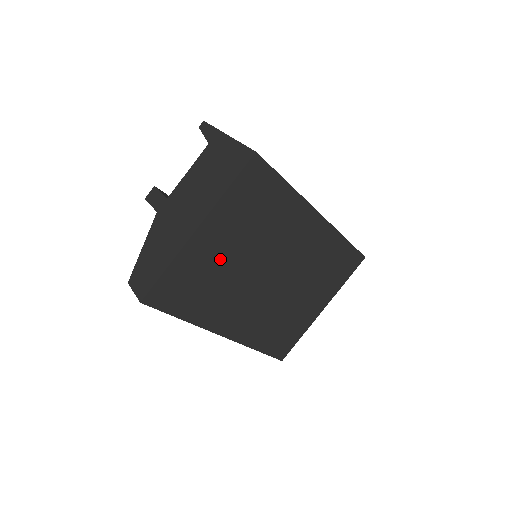
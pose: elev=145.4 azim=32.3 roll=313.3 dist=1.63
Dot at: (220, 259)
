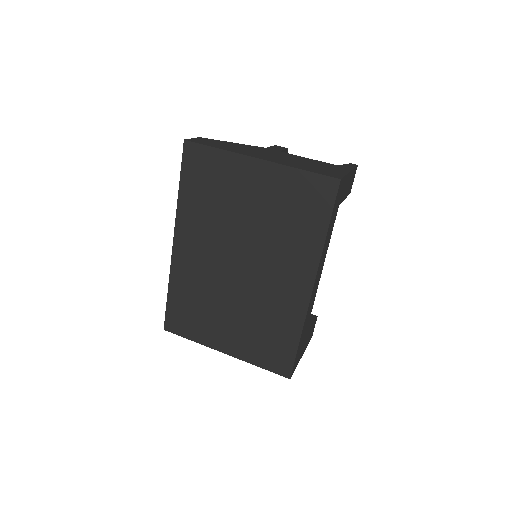
Dot at: (240, 198)
